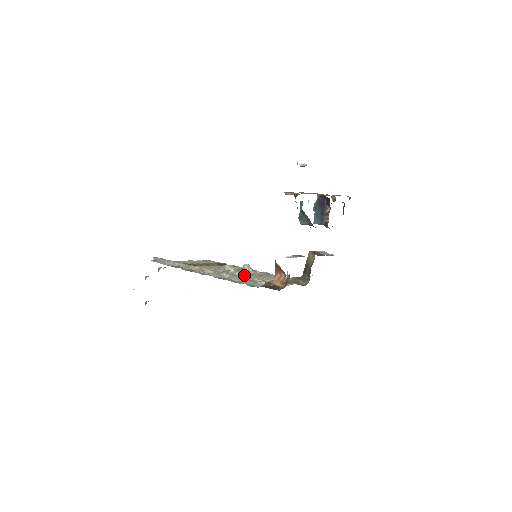
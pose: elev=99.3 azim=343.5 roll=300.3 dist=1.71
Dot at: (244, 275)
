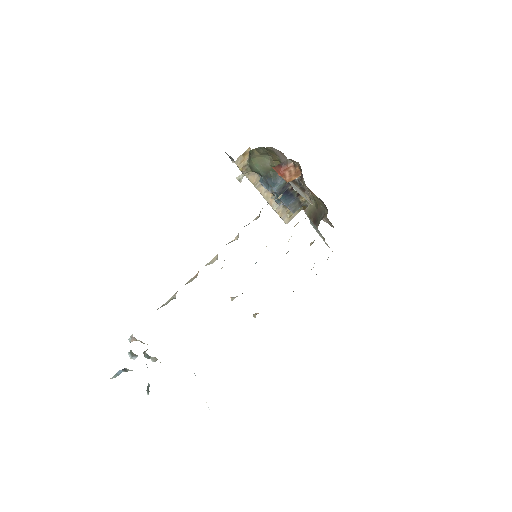
Dot at: occluded
